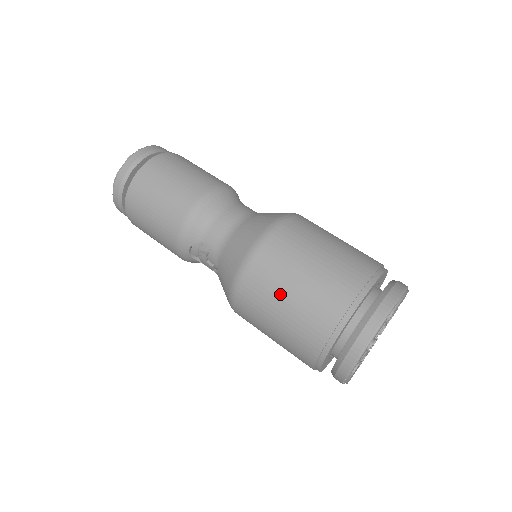
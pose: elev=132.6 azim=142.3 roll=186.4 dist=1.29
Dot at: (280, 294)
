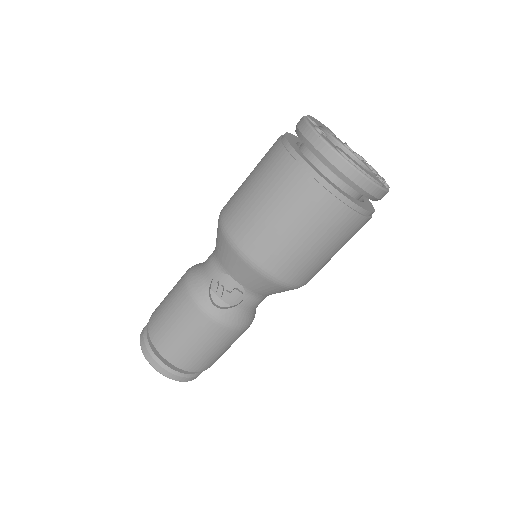
Dot at: (252, 201)
